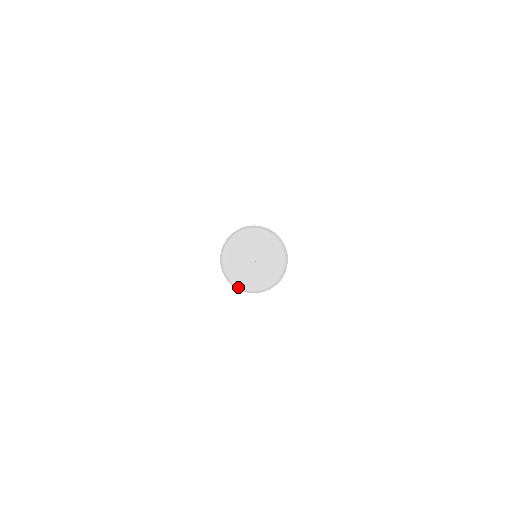
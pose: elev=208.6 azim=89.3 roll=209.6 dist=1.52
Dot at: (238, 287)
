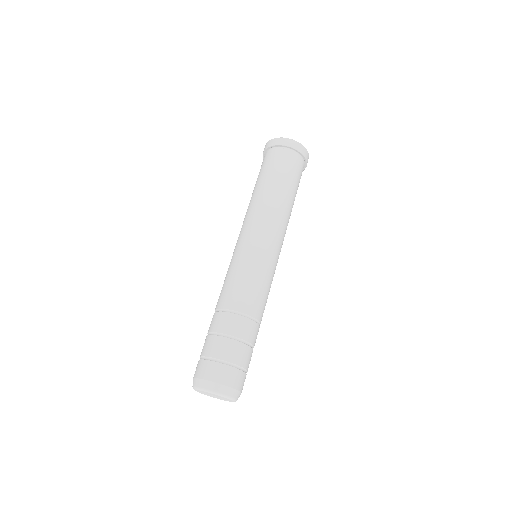
Dot at: occluded
